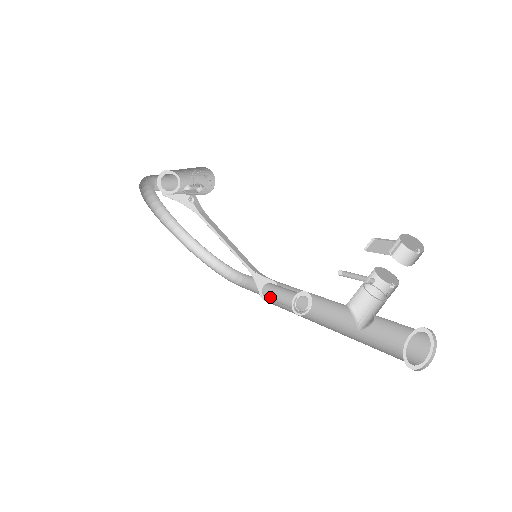
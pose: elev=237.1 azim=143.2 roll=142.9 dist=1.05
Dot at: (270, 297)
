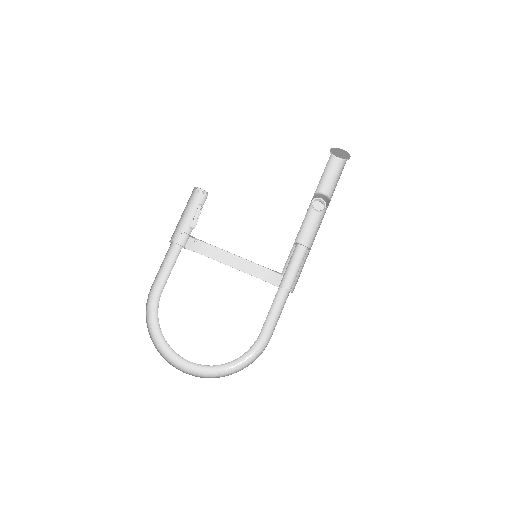
Dot at: (287, 276)
